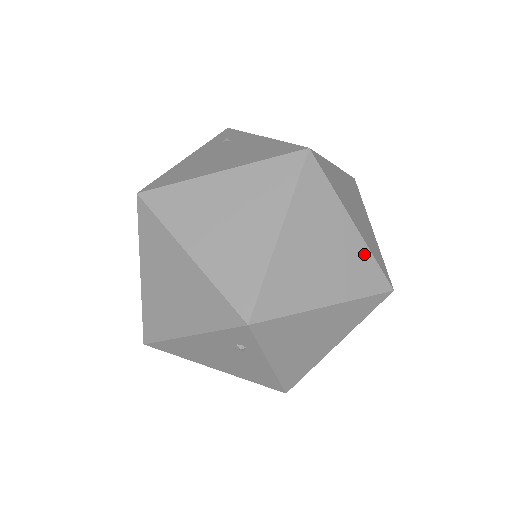
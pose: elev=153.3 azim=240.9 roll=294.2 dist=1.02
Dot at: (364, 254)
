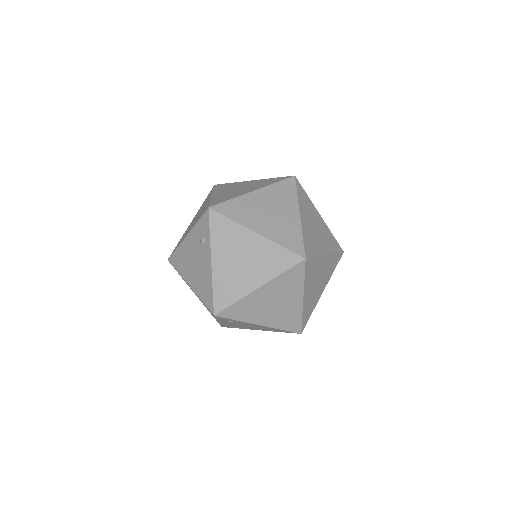
Dot at: (297, 230)
